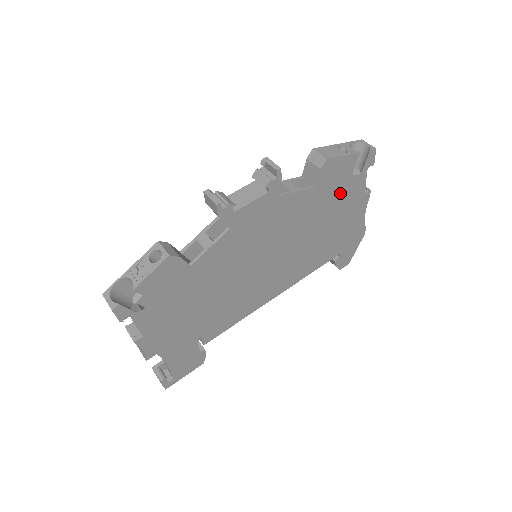
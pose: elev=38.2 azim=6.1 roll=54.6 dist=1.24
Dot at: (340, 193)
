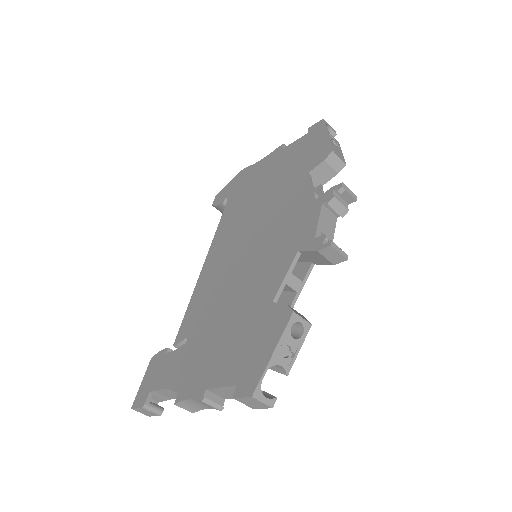
Dot at: occluded
